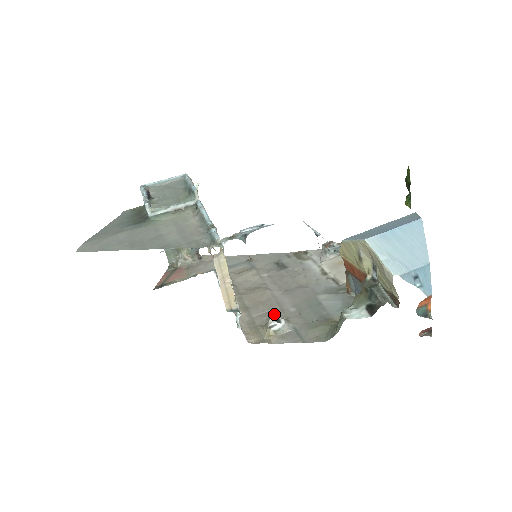
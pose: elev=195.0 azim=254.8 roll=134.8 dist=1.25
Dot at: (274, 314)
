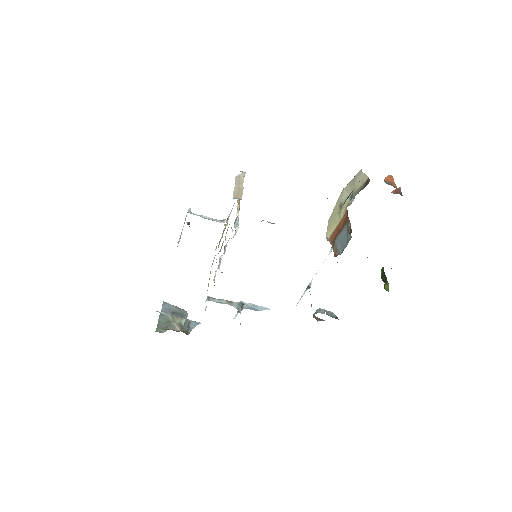
Dot at: occluded
